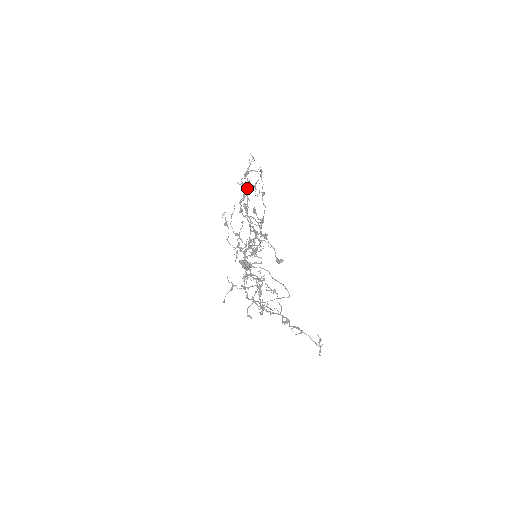
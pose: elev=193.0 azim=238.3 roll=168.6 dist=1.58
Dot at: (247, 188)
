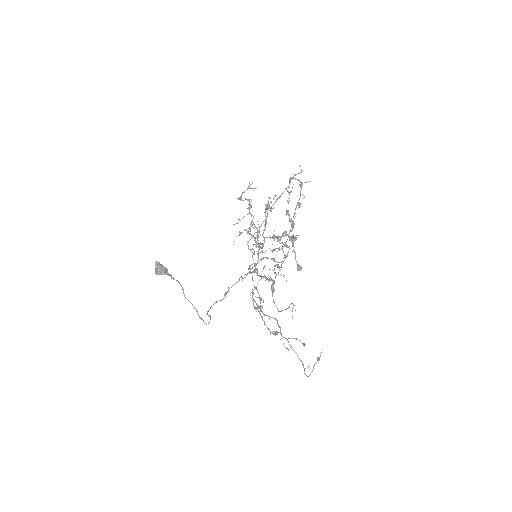
Dot at: occluded
